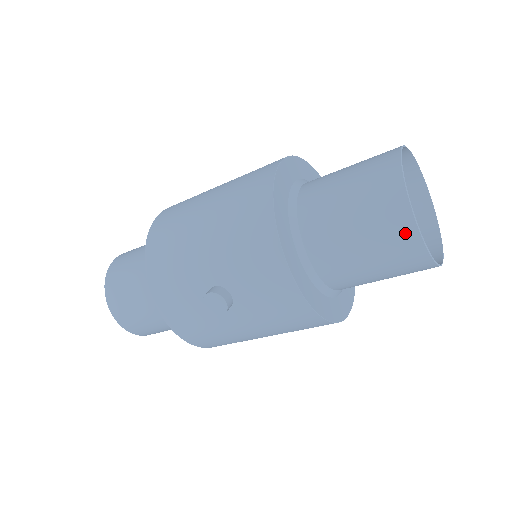
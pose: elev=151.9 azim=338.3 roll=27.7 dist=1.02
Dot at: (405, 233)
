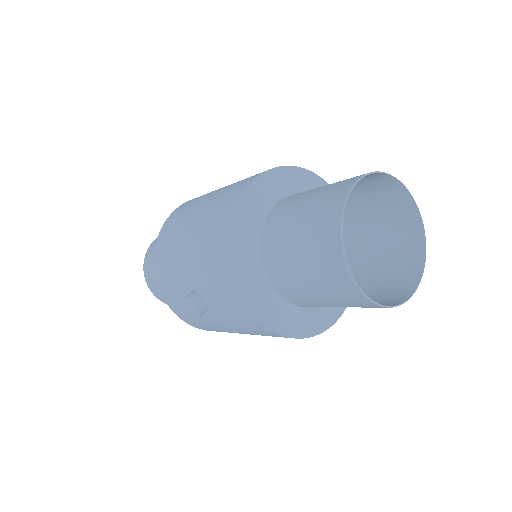
Dot at: (340, 276)
